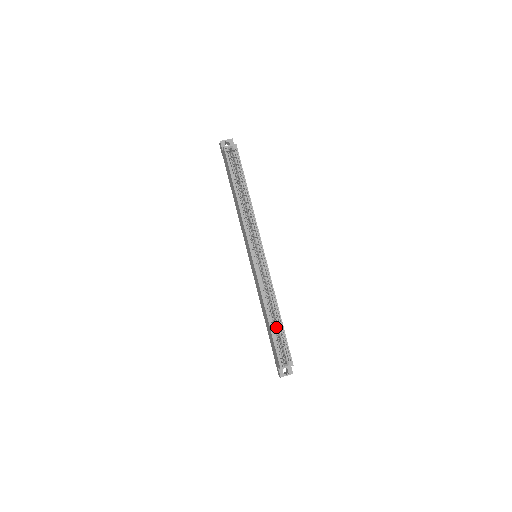
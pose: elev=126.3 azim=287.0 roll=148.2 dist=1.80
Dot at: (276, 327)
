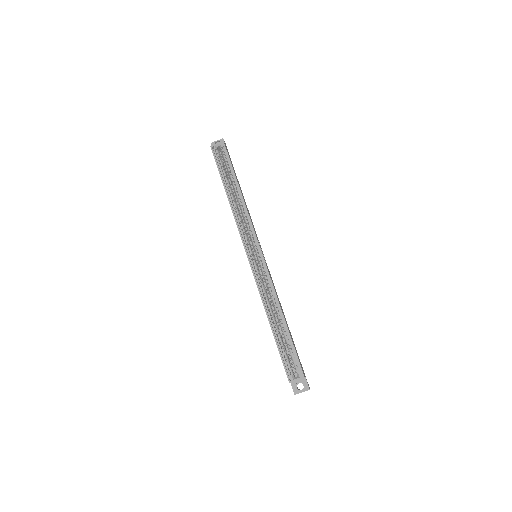
Dot at: occluded
